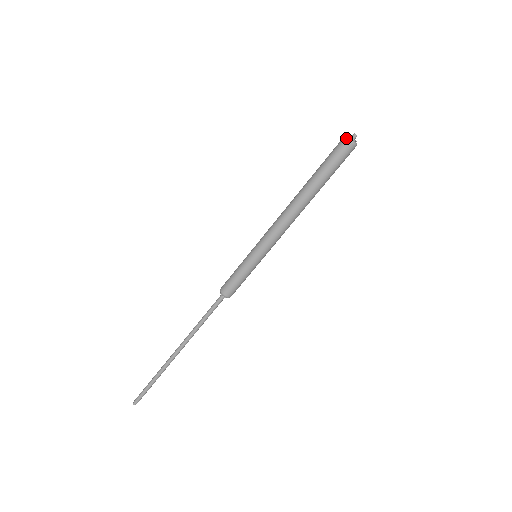
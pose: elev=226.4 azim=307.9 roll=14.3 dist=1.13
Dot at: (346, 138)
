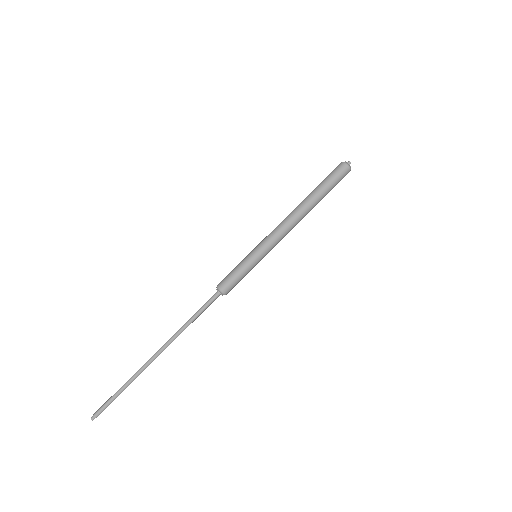
Dot at: (343, 162)
